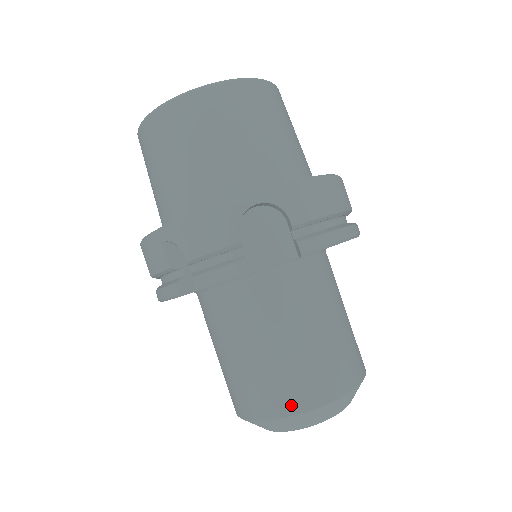
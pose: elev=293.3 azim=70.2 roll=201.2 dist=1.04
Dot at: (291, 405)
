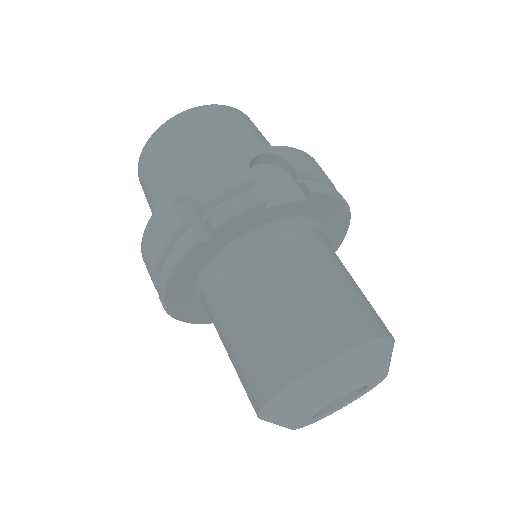
Dot at: (328, 346)
